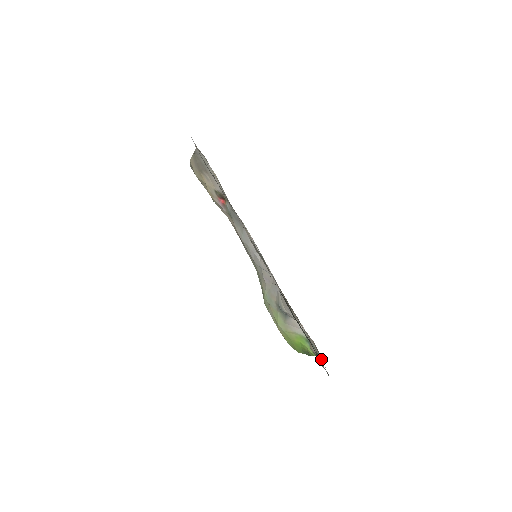
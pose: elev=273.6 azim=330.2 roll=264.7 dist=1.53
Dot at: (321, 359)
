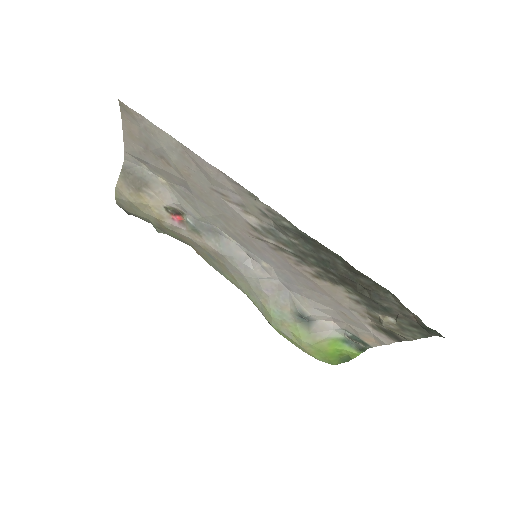
Dot at: (386, 341)
